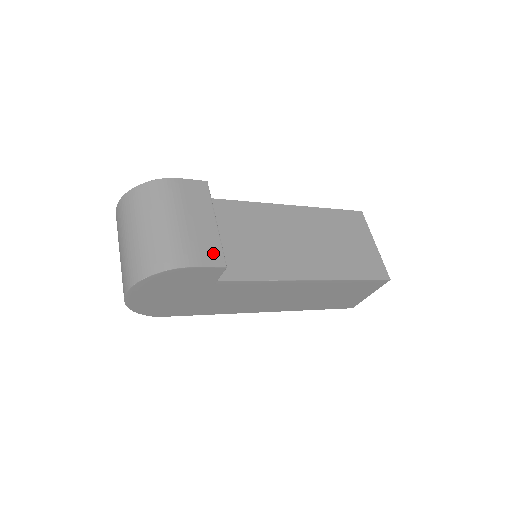
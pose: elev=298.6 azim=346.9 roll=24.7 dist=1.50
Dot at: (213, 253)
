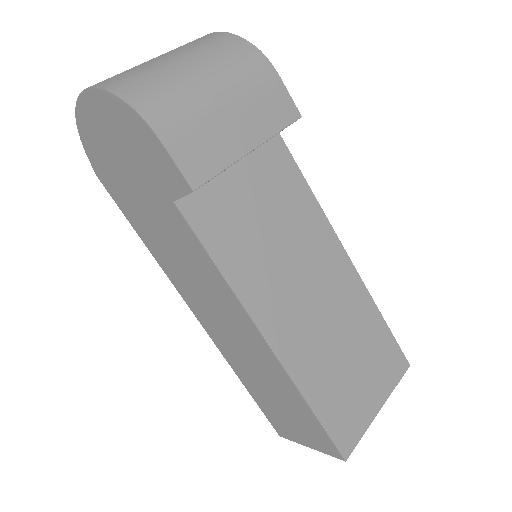
Dot at: (202, 162)
